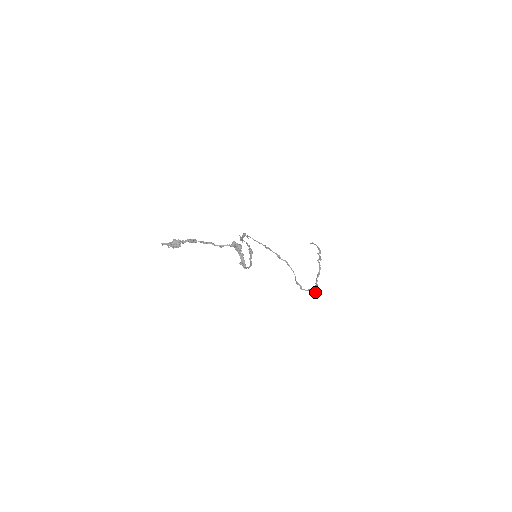
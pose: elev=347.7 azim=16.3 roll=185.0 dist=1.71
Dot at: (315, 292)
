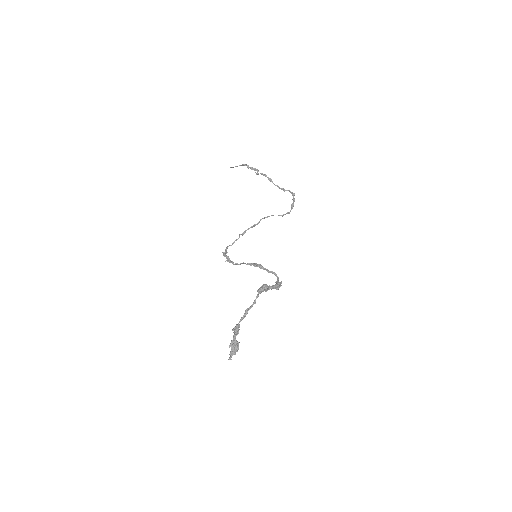
Dot at: (294, 199)
